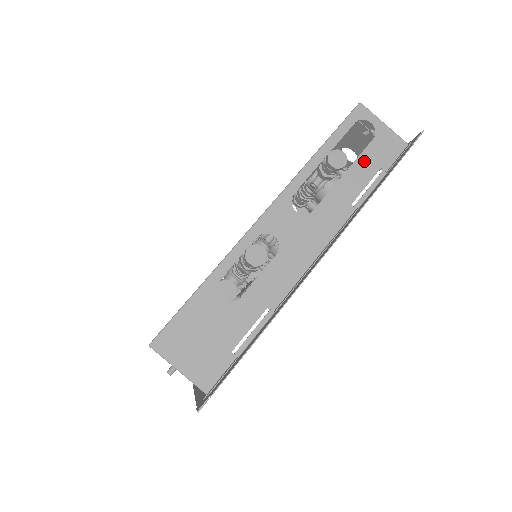
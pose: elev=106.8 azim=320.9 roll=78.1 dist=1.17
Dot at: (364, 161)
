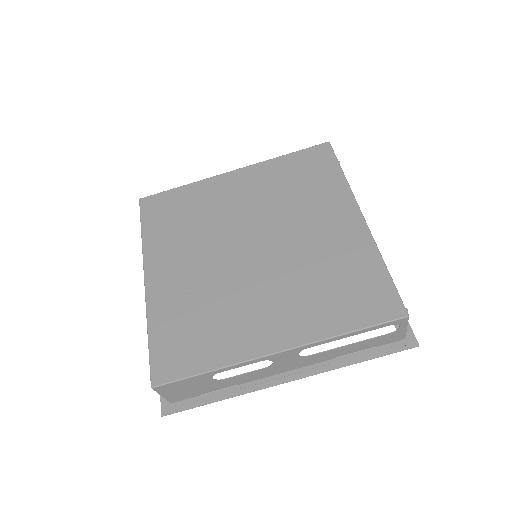
Dot at: (369, 342)
